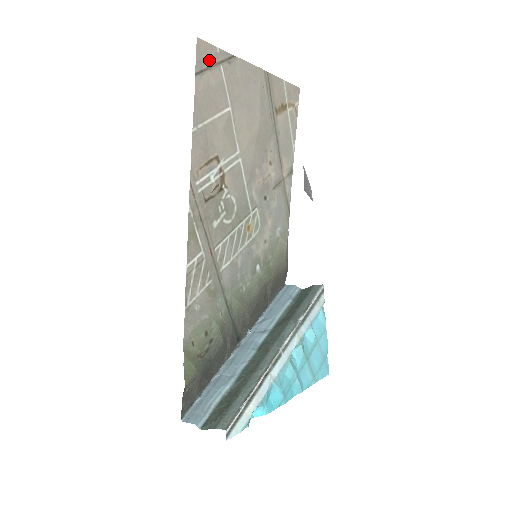
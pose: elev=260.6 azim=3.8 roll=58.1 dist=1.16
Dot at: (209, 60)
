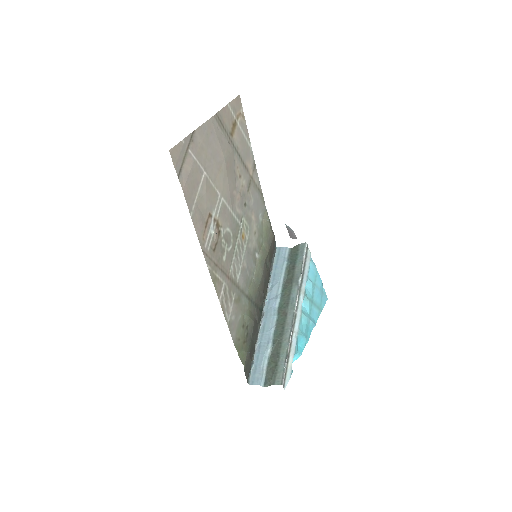
Dot at: (181, 156)
